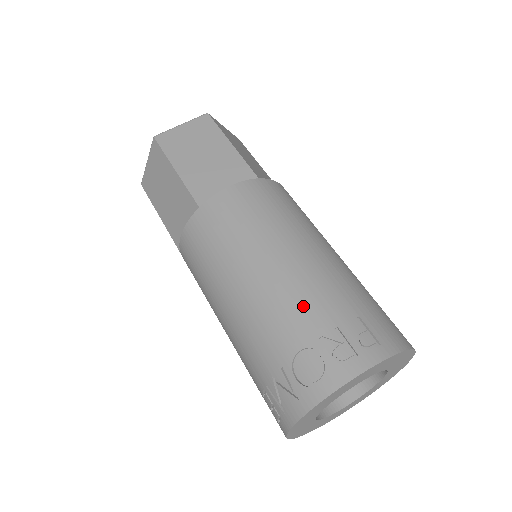
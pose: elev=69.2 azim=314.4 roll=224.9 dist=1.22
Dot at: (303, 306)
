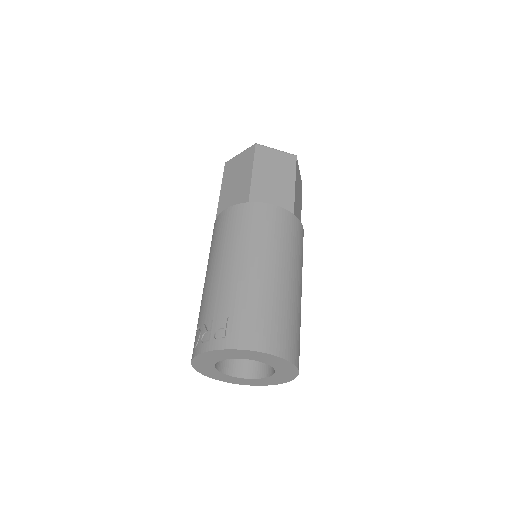
Dot at: (209, 301)
